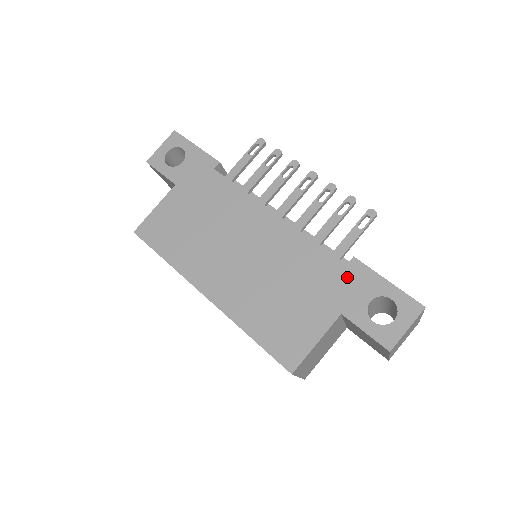
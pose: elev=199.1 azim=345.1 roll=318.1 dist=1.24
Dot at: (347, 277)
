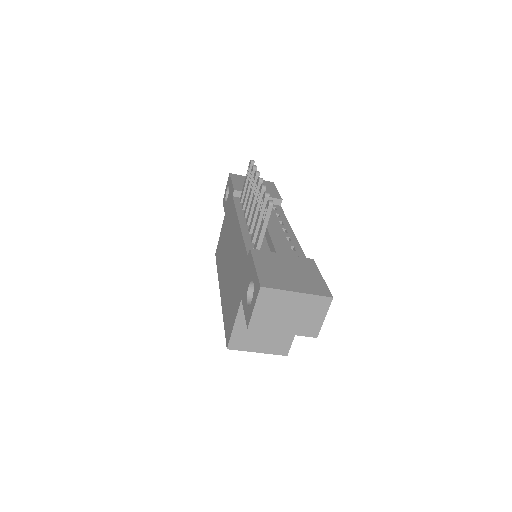
Dot at: (246, 267)
